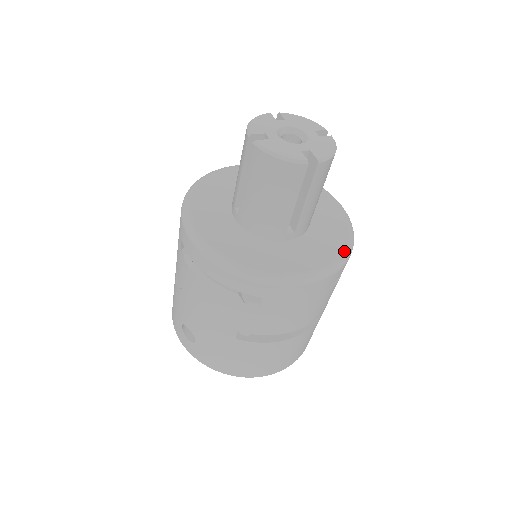
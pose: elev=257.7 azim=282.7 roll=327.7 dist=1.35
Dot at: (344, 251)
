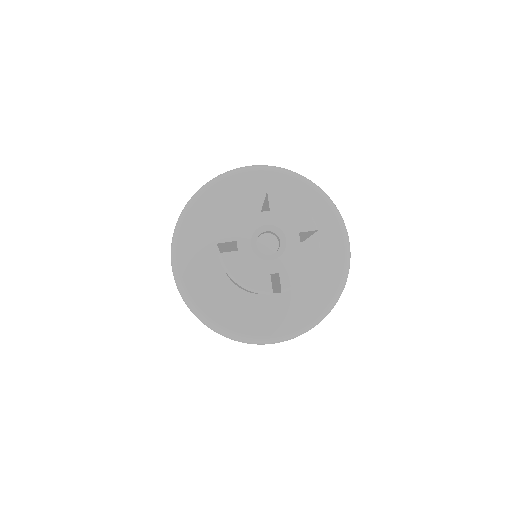
Dot at: (321, 313)
